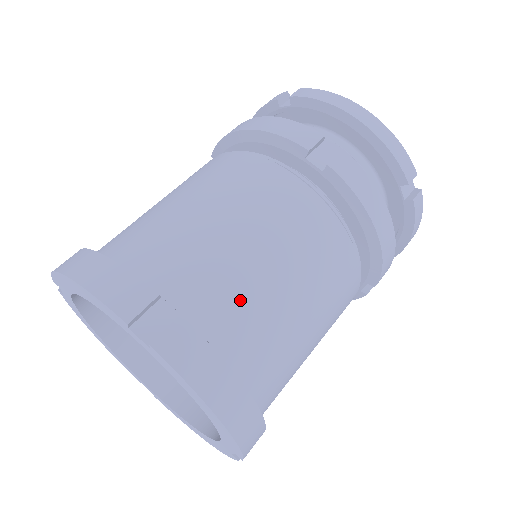
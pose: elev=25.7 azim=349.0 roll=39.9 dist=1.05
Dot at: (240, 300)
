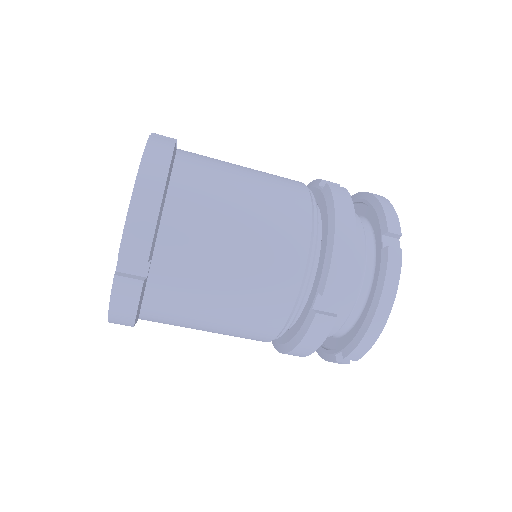
Dot at: (210, 168)
